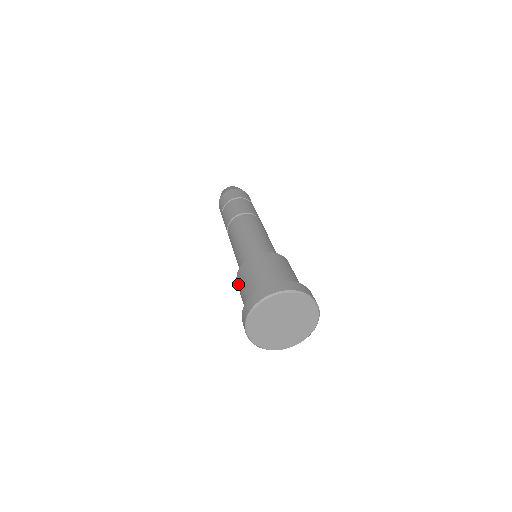
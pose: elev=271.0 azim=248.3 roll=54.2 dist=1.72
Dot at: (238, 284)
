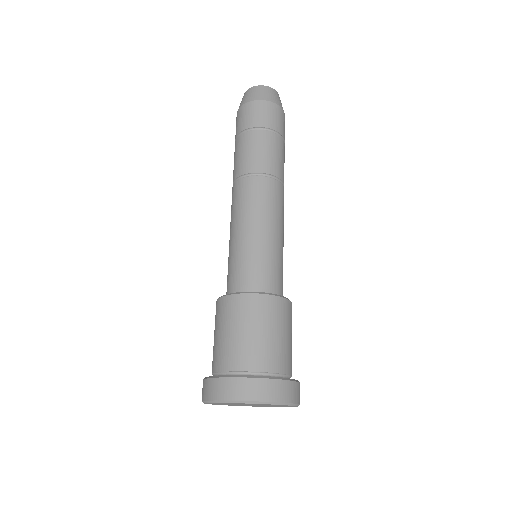
Dot at: (218, 312)
